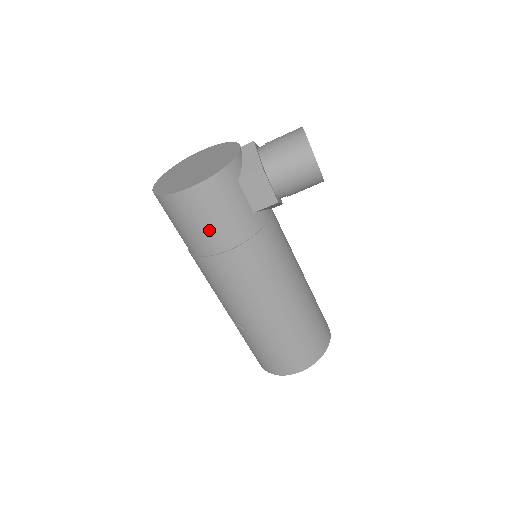
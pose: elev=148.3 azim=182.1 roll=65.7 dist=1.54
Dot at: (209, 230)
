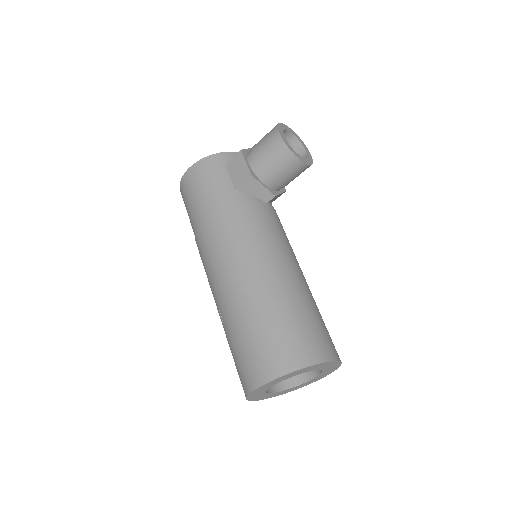
Dot at: (196, 203)
